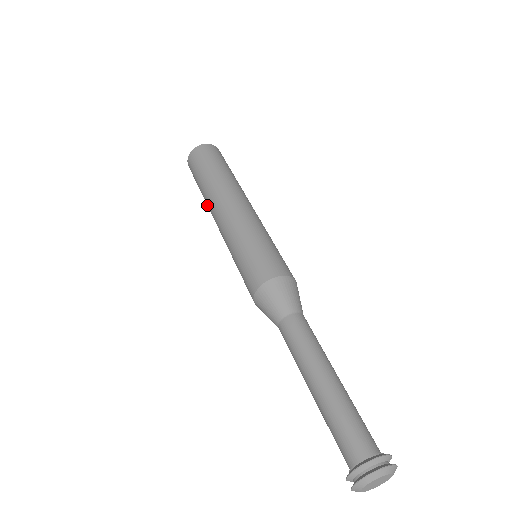
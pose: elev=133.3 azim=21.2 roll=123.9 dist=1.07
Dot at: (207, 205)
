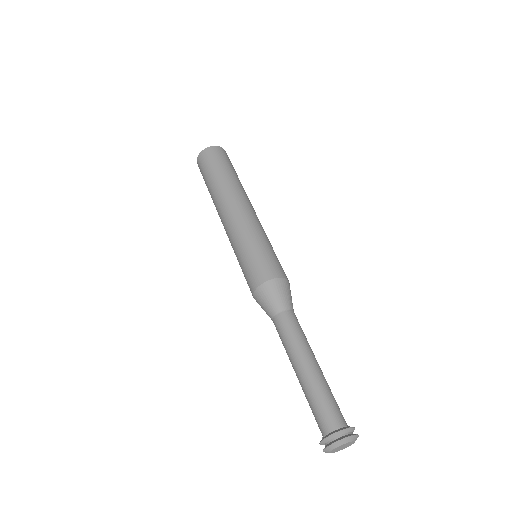
Dot at: (215, 198)
